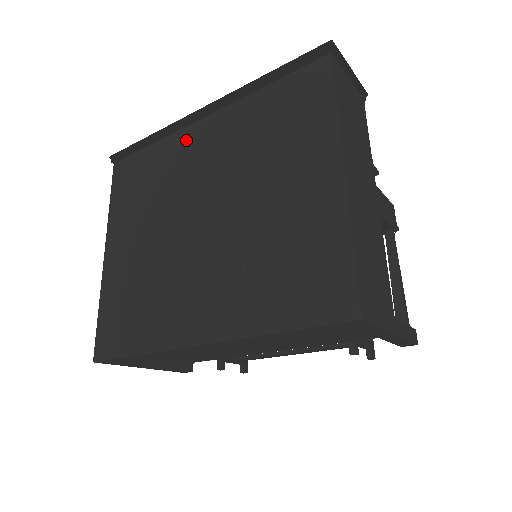
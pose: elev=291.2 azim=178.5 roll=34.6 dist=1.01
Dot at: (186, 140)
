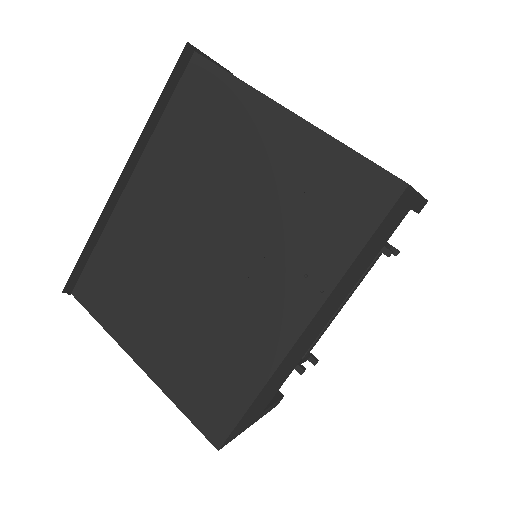
Dot at: (127, 213)
